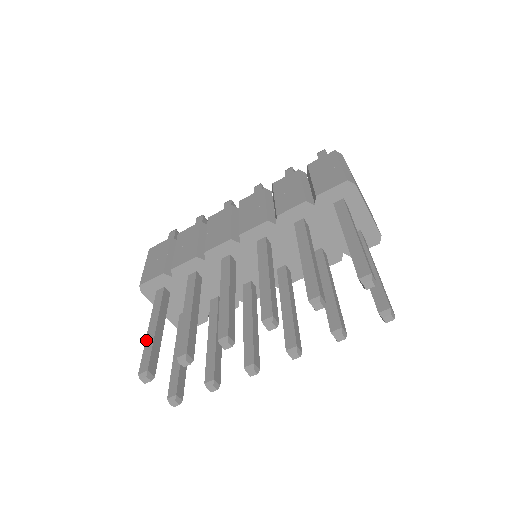
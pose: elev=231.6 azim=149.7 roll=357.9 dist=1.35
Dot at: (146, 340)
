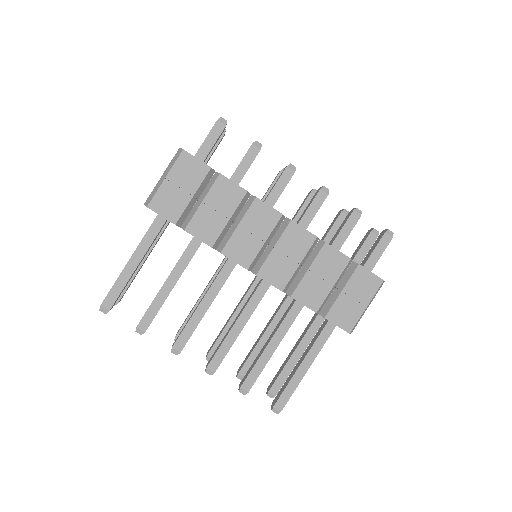
Dot at: (122, 274)
